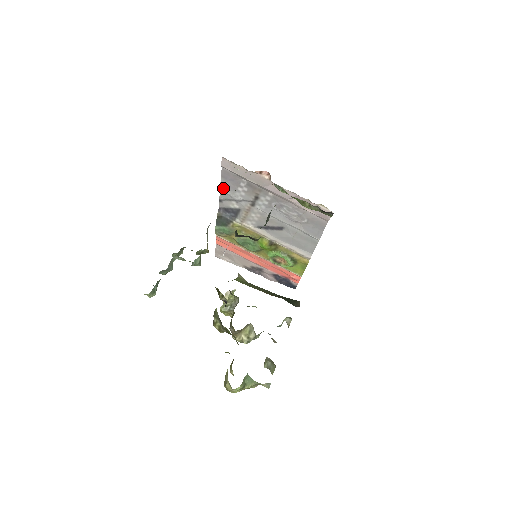
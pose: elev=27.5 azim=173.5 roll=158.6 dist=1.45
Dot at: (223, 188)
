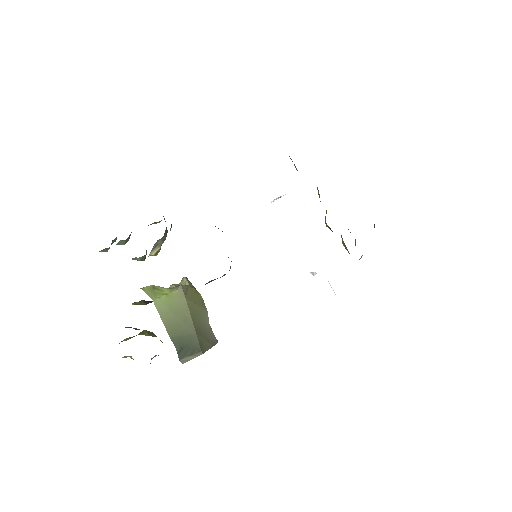
Dot at: occluded
